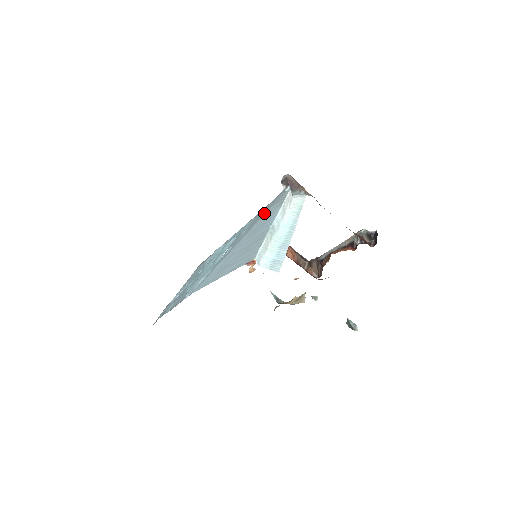
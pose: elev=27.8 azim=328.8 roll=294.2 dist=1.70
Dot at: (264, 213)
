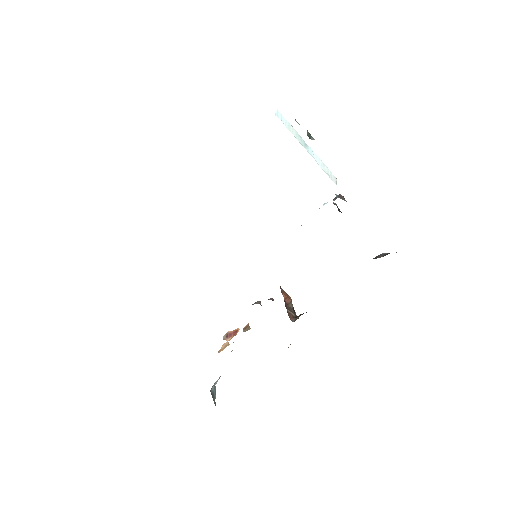
Dot at: occluded
